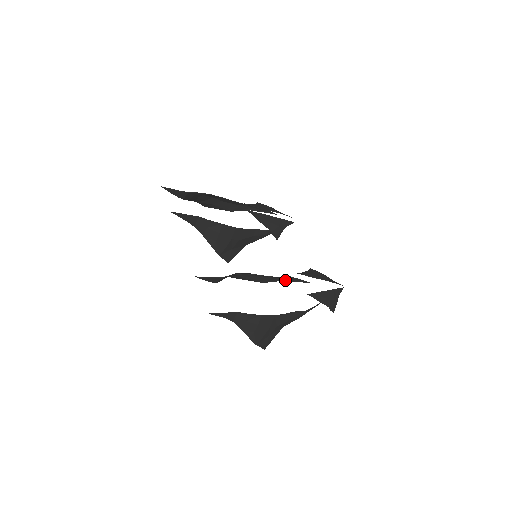
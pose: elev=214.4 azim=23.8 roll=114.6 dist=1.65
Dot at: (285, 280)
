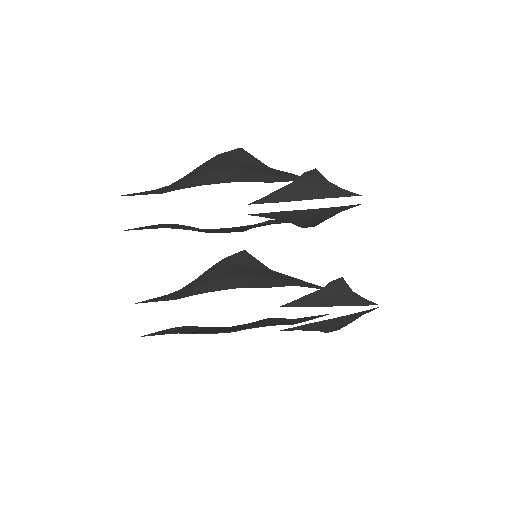
Dot at: (296, 279)
